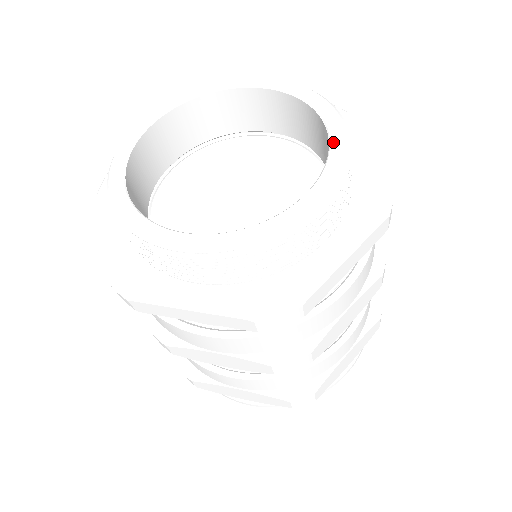
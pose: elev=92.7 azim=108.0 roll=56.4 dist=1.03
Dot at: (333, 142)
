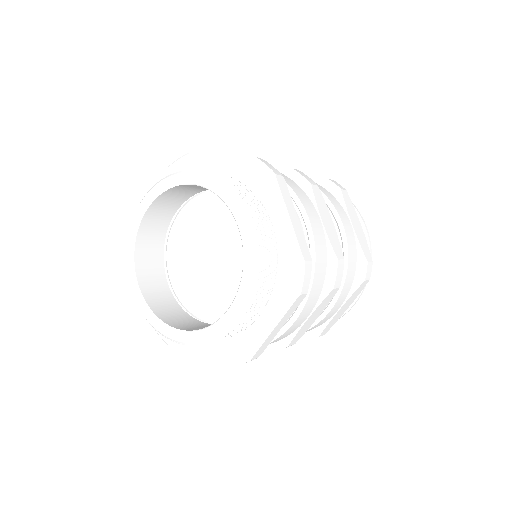
Dot at: (245, 257)
